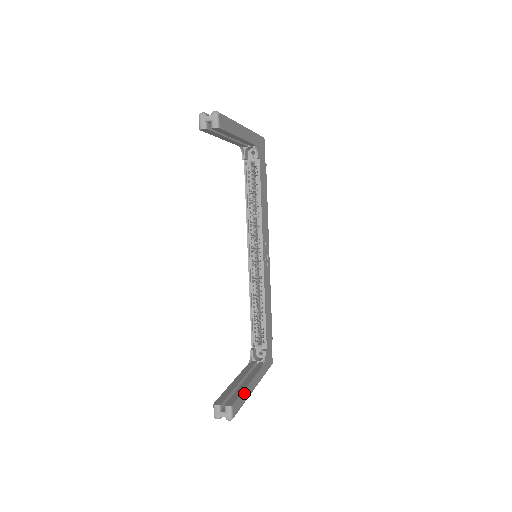
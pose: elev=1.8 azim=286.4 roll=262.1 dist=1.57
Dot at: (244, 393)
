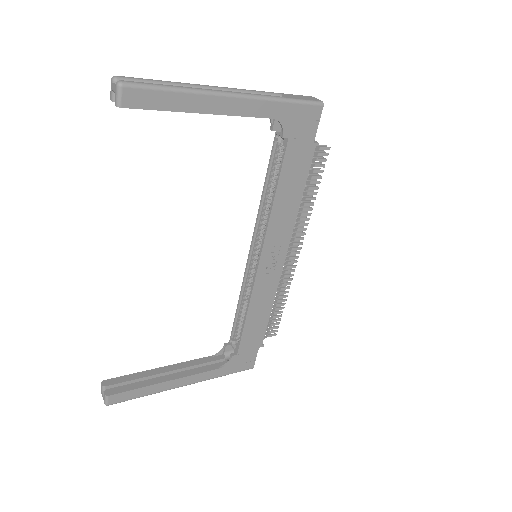
Dot at: (148, 388)
